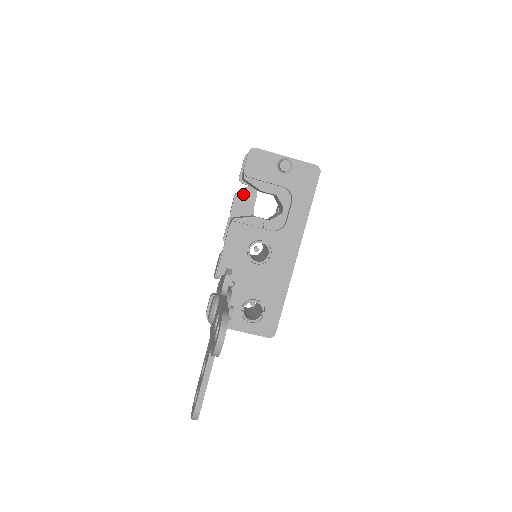
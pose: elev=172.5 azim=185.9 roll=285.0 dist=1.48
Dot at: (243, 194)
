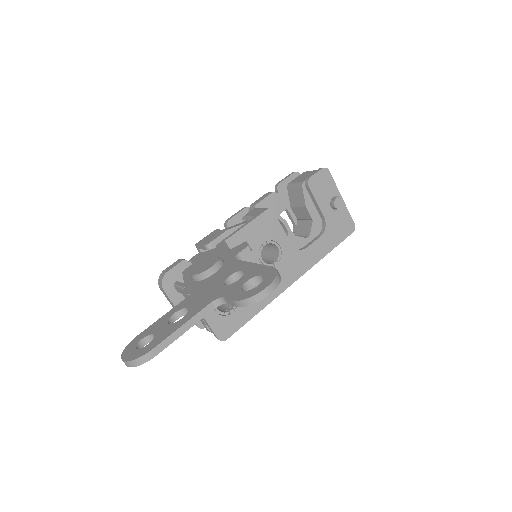
Dot at: (278, 198)
